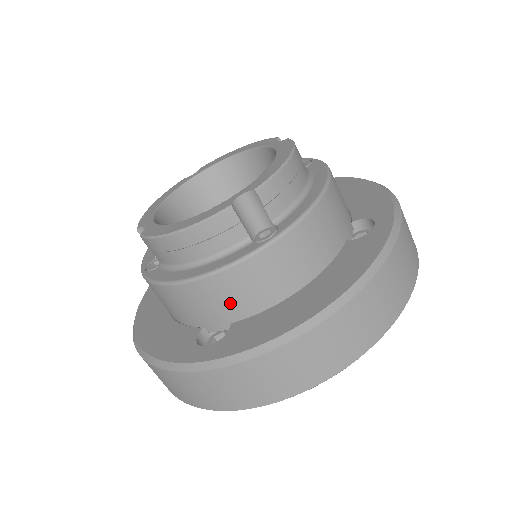
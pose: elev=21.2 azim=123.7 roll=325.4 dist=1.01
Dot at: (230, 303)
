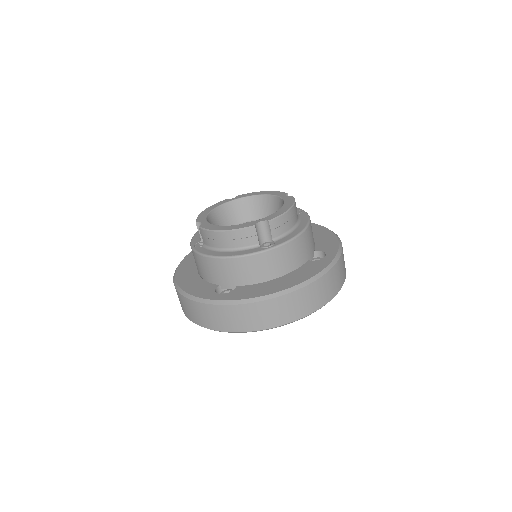
Dot at: (239, 275)
